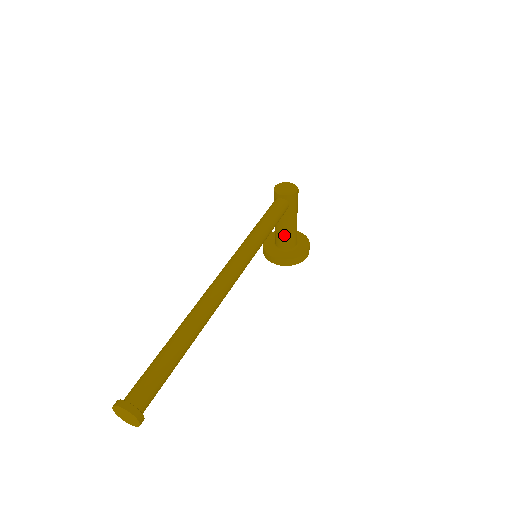
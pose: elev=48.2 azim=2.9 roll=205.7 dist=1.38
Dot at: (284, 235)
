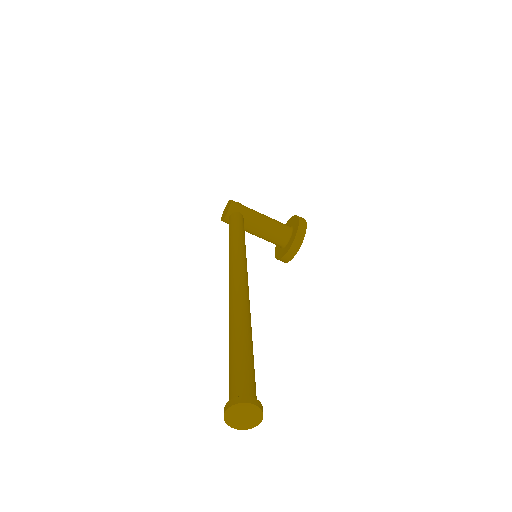
Dot at: (271, 232)
